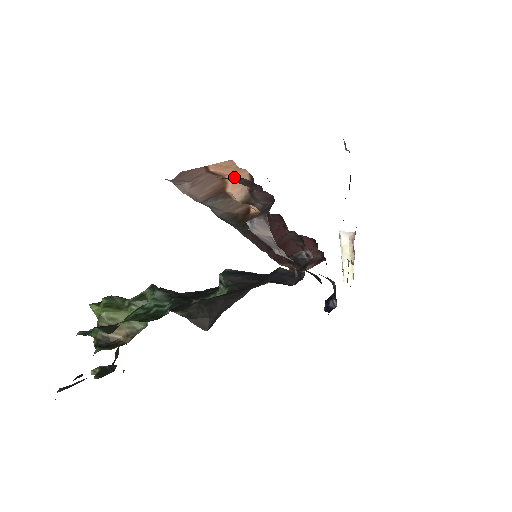
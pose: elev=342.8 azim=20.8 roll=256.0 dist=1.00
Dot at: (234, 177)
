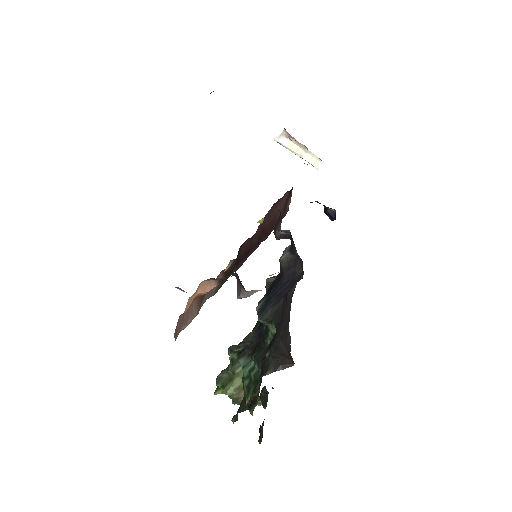
Dot at: occluded
